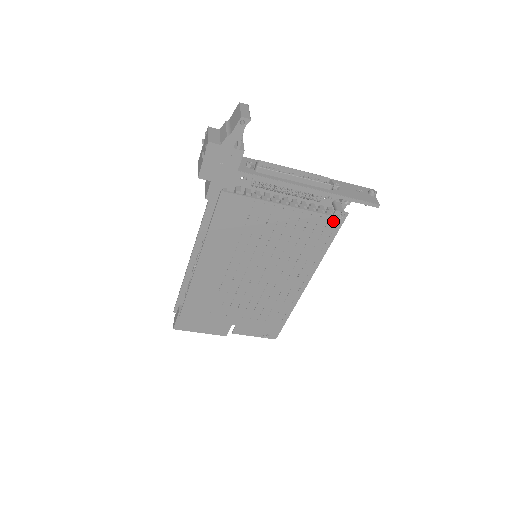
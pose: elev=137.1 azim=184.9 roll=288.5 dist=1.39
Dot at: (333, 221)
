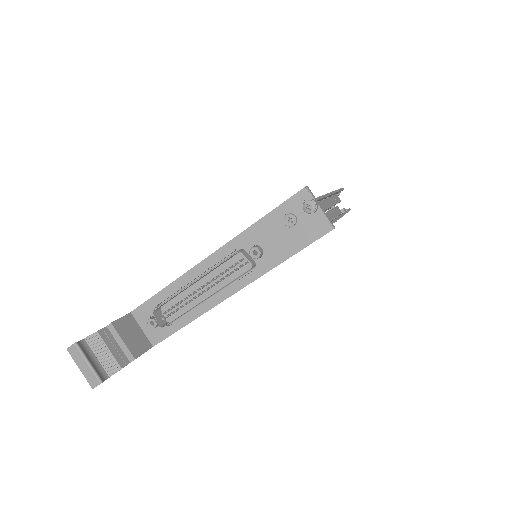
Dot at: occluded
